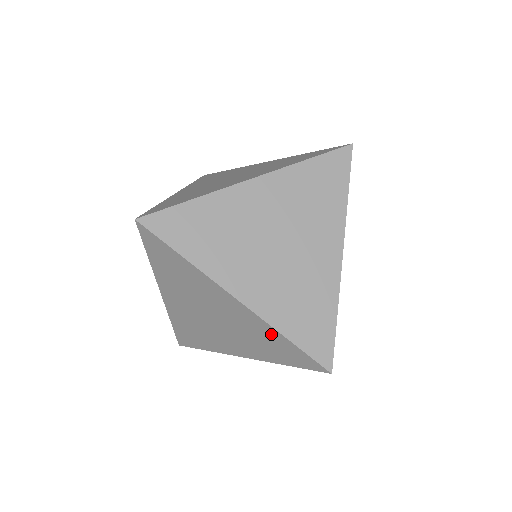
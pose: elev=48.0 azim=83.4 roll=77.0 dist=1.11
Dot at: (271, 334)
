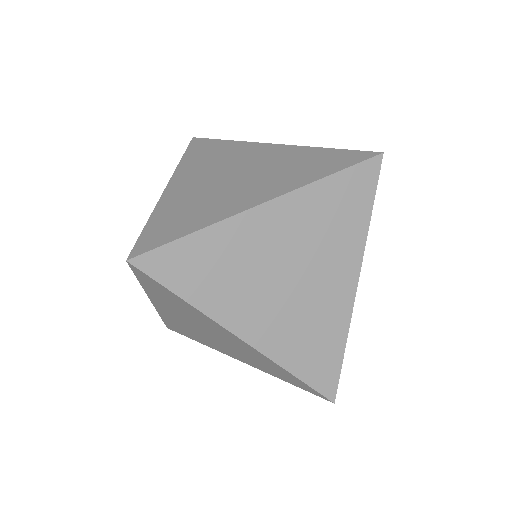
Dot at: (309, 153)
